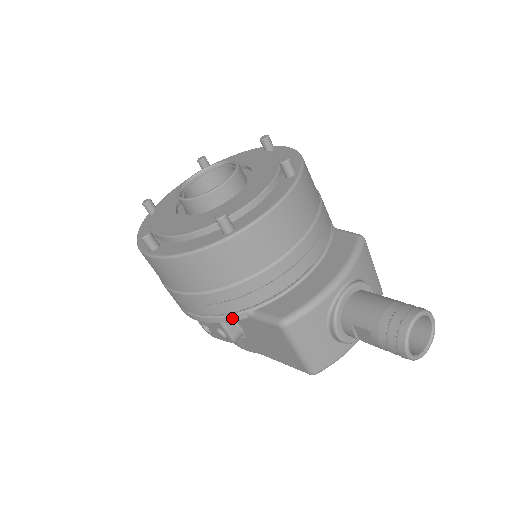
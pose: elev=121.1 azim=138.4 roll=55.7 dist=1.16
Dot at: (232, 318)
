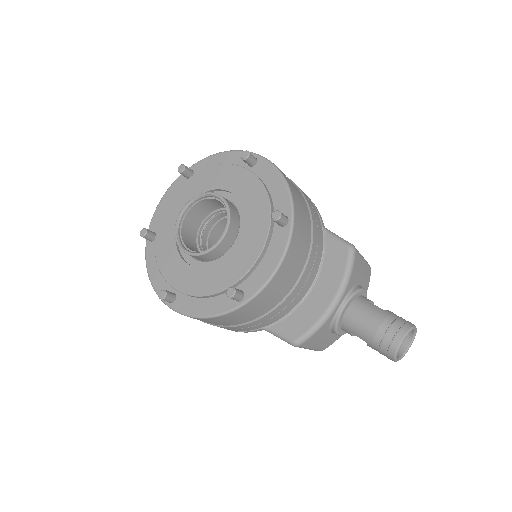
Dot at: occluded
